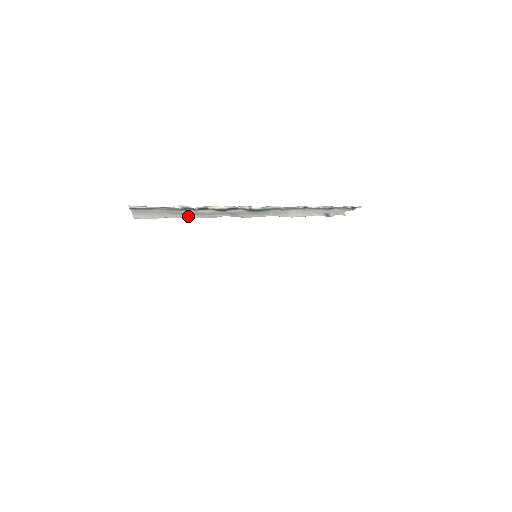
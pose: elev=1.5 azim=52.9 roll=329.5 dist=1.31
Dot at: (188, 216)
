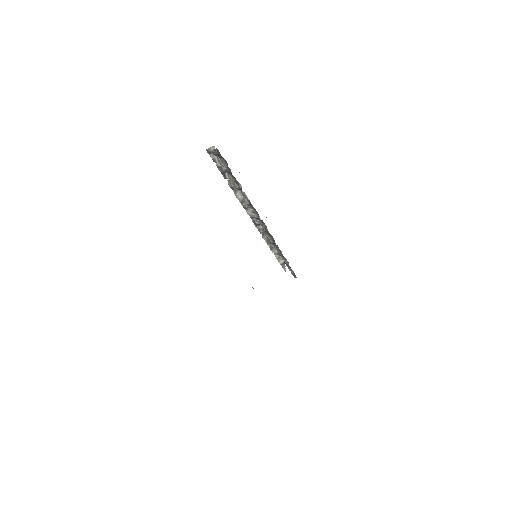
Dot at: occluded
